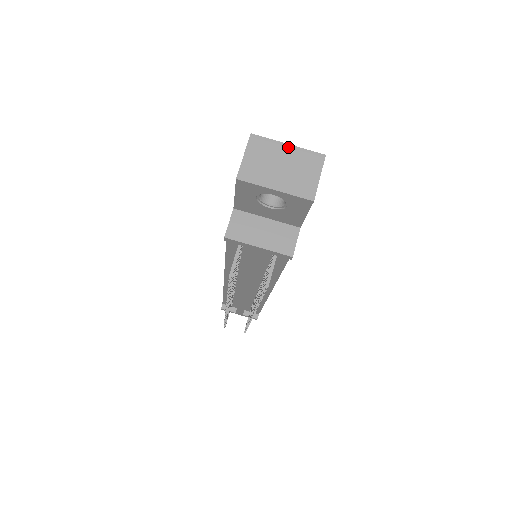
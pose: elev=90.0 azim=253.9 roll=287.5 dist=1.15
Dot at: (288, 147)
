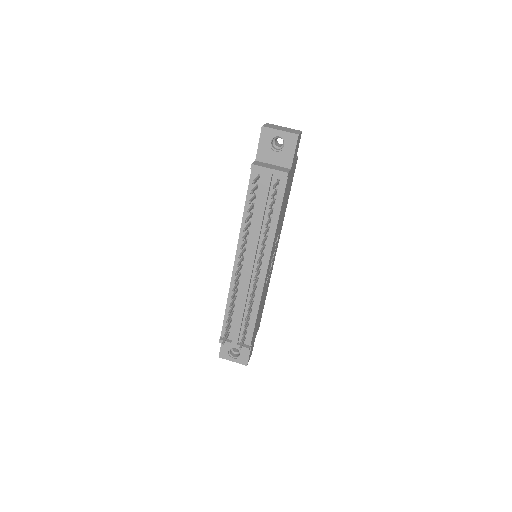
Dot at: (285, 127)
